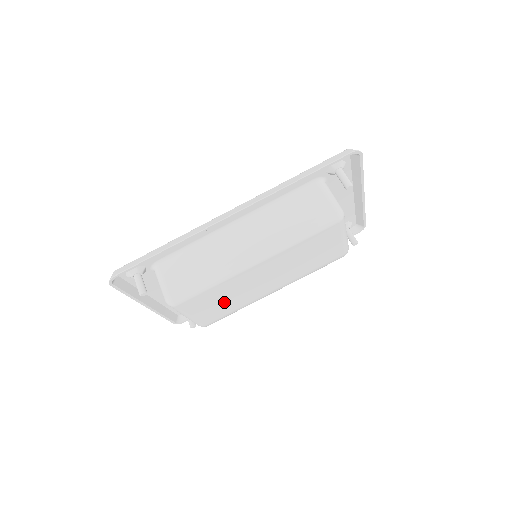
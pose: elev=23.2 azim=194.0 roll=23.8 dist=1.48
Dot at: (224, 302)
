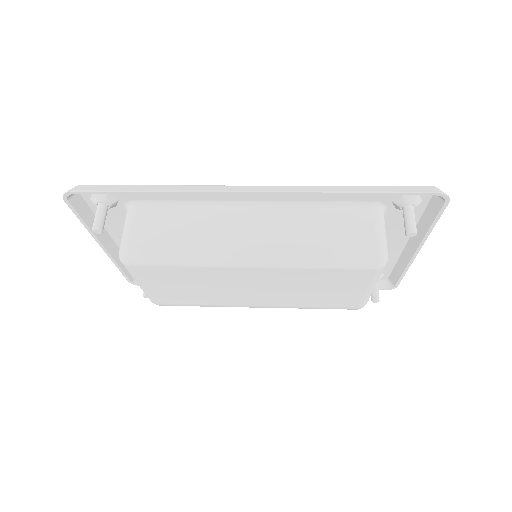
Dot at: (190, 290)
